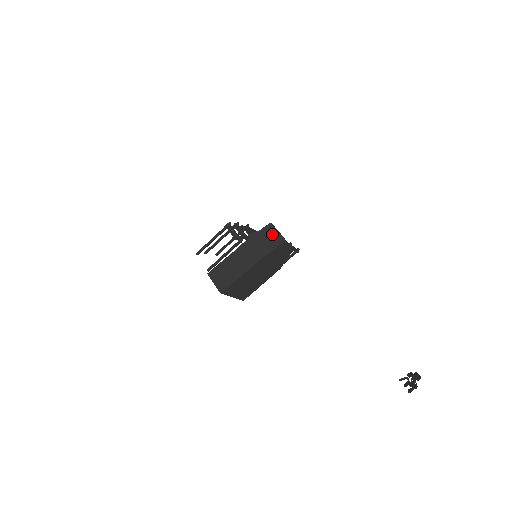
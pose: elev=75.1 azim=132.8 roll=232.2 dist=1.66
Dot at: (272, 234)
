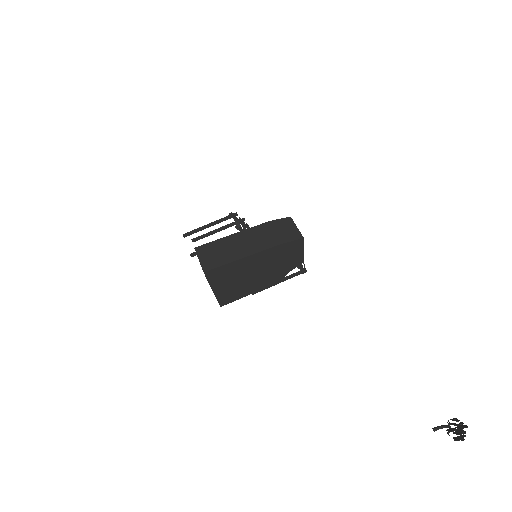
Dot at: (289, 227)
